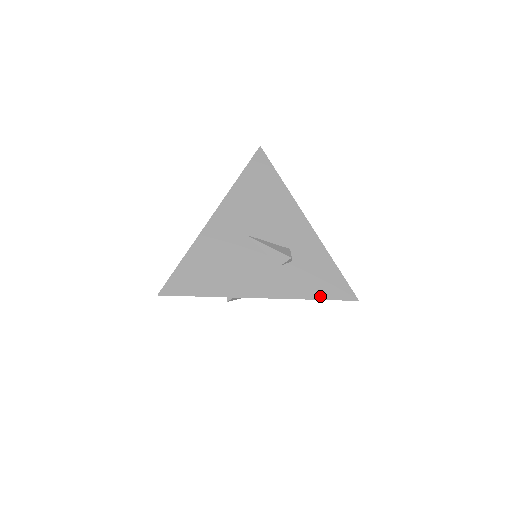
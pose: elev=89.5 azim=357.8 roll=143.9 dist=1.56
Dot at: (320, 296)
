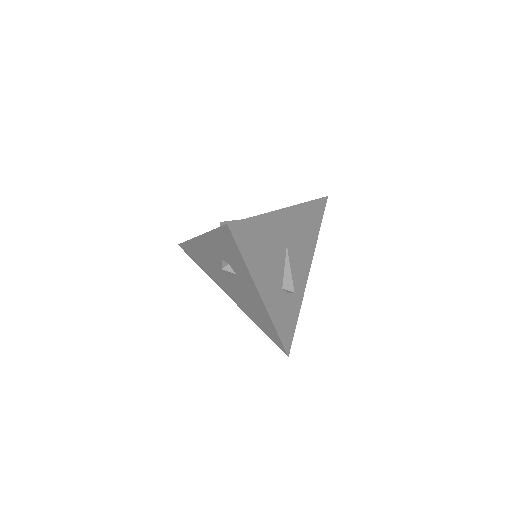
Dot at: (280, 333)
